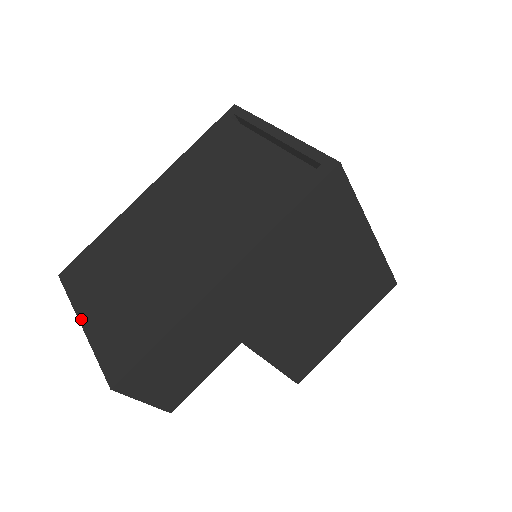
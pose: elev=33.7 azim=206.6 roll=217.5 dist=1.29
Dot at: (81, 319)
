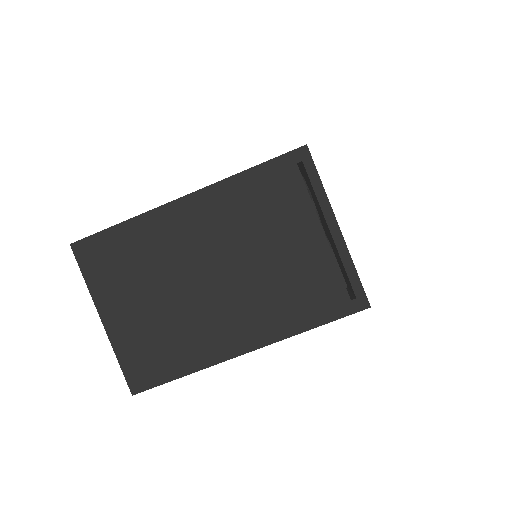
Dot at: (101, 315)
